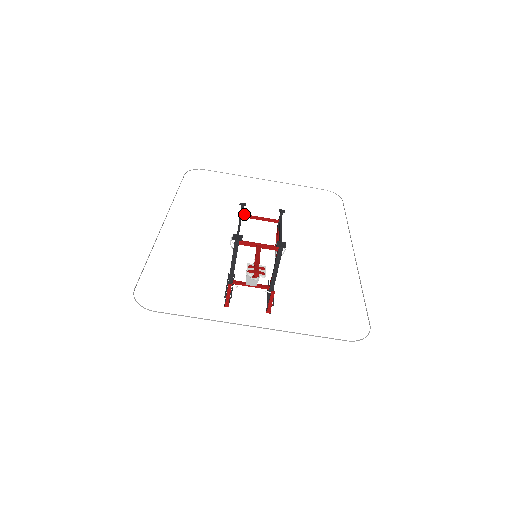
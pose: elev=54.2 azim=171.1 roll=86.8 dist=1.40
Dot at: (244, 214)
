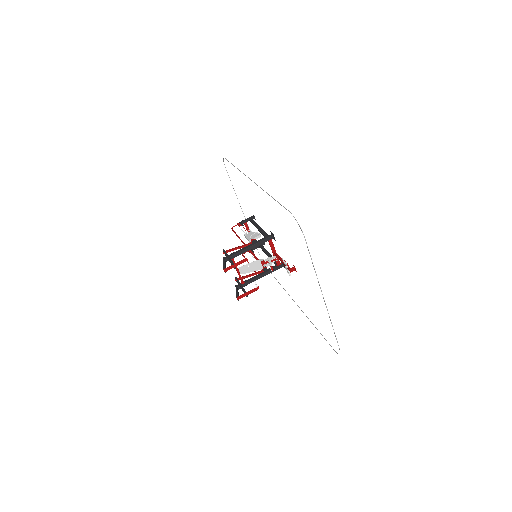
Dot at: occluded
